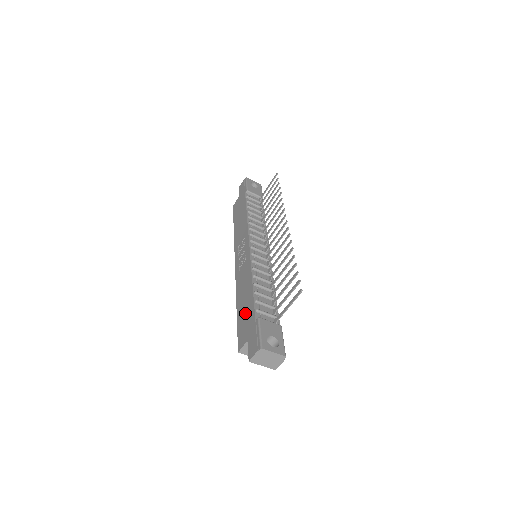
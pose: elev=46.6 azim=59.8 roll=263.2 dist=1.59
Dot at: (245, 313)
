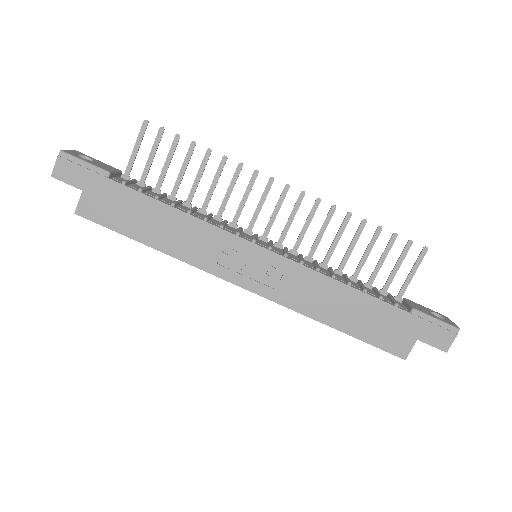
Dot at: (372, 321)
